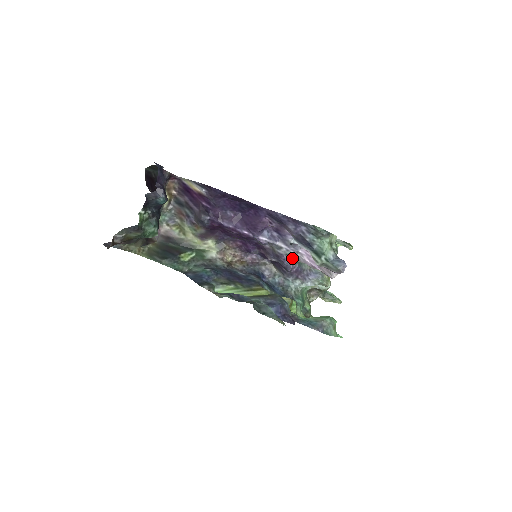
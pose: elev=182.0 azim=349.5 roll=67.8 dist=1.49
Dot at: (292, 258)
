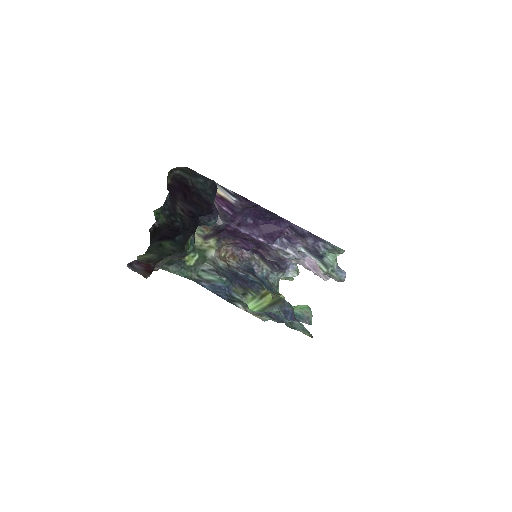
Dot at: (292, 261)
